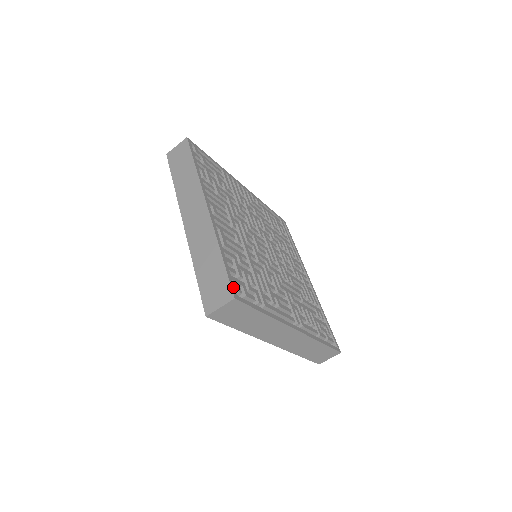
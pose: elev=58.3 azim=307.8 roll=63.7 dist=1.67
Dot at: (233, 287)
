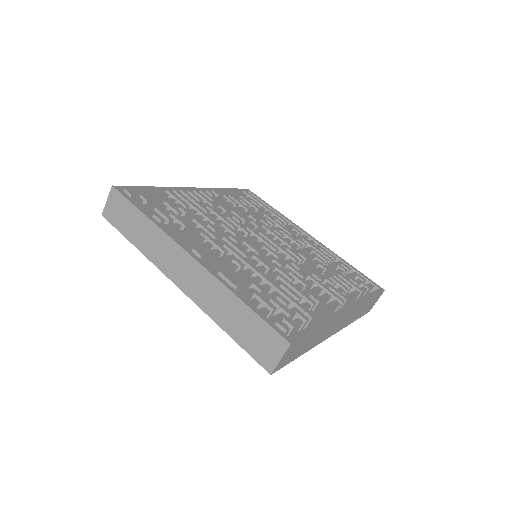
Dot at: (280, 331)
